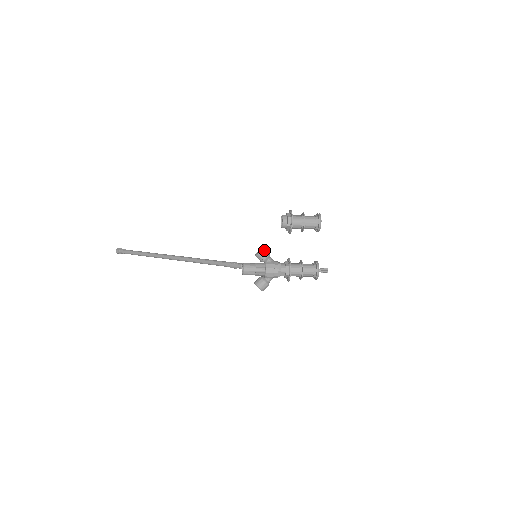
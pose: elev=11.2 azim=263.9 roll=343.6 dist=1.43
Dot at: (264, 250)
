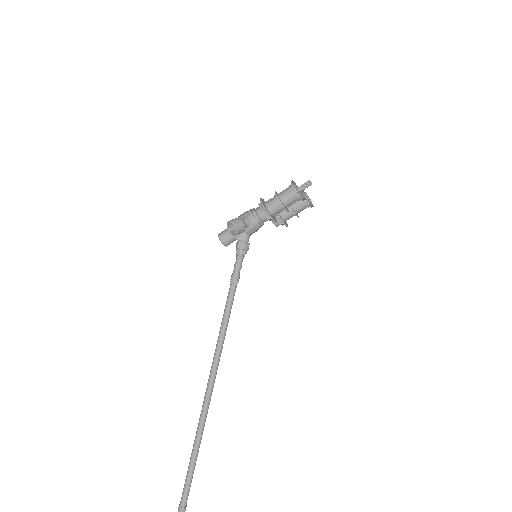
Dot at: occluded
